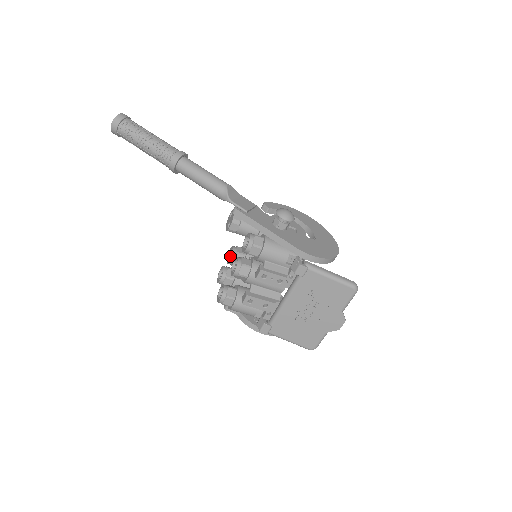
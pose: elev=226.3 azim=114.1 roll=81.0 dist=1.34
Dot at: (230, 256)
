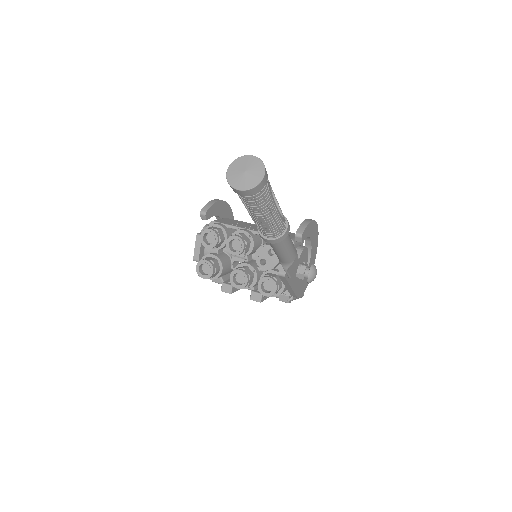
Dot at: (236, 253)
